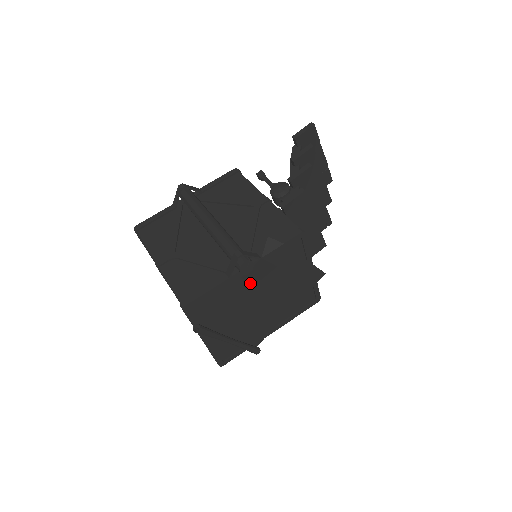
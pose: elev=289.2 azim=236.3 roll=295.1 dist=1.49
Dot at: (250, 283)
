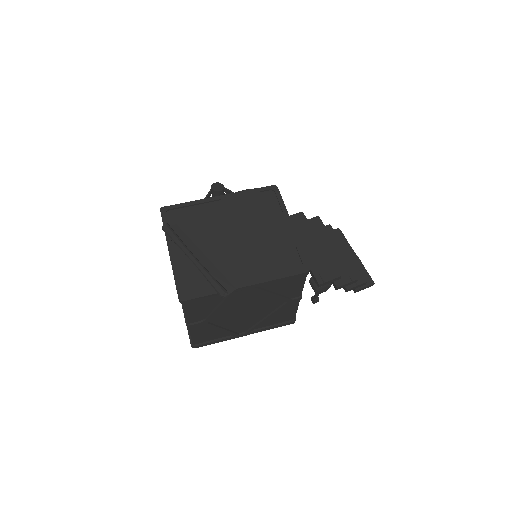
Dot at: (223, 212)
